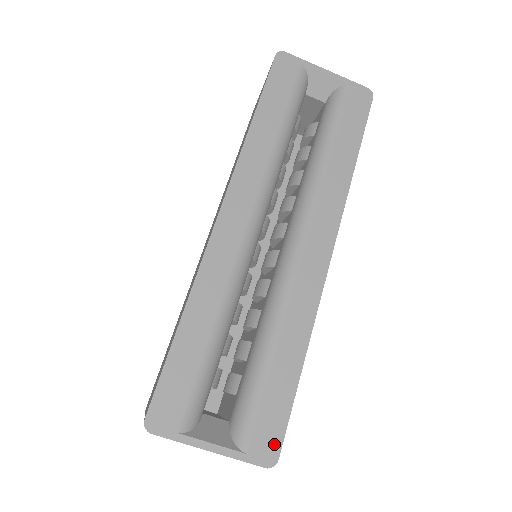
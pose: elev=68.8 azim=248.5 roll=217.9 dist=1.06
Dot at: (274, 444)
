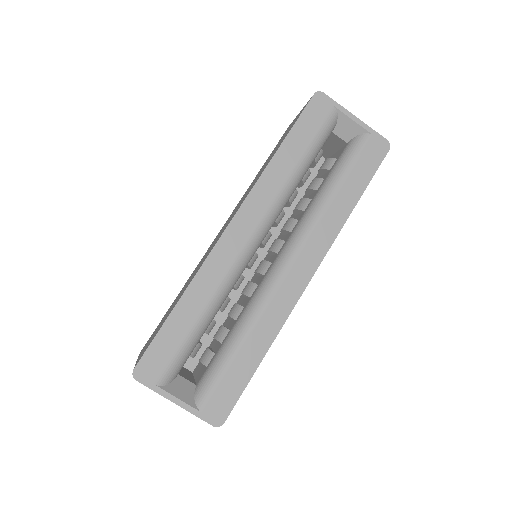
Dot at: (224, 411)
